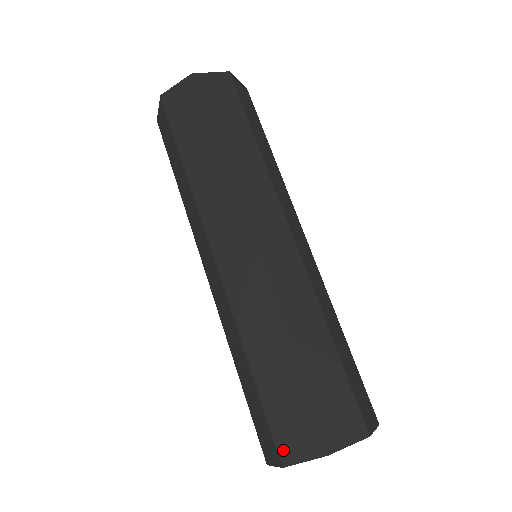
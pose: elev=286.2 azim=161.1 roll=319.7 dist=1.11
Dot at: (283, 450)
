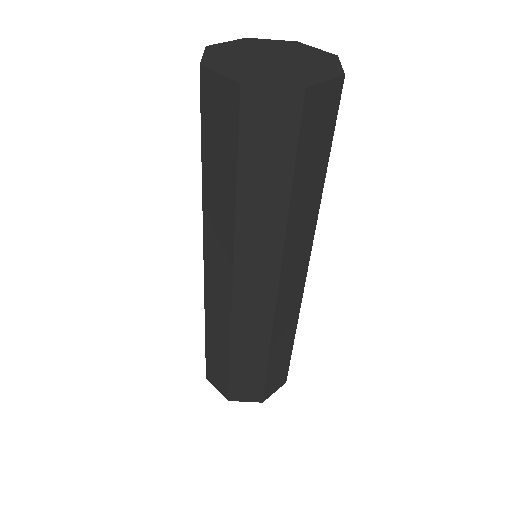
Dot at: (233, 395)
